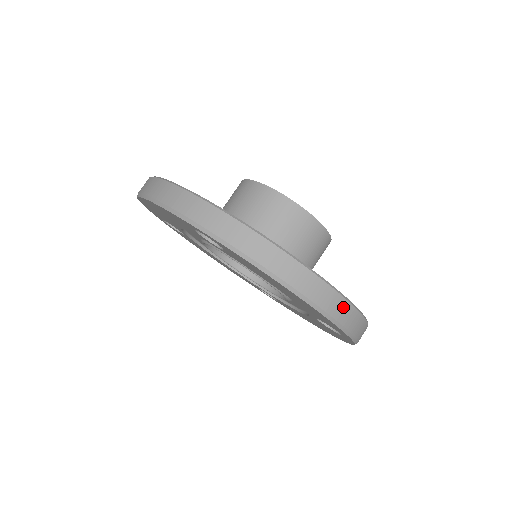
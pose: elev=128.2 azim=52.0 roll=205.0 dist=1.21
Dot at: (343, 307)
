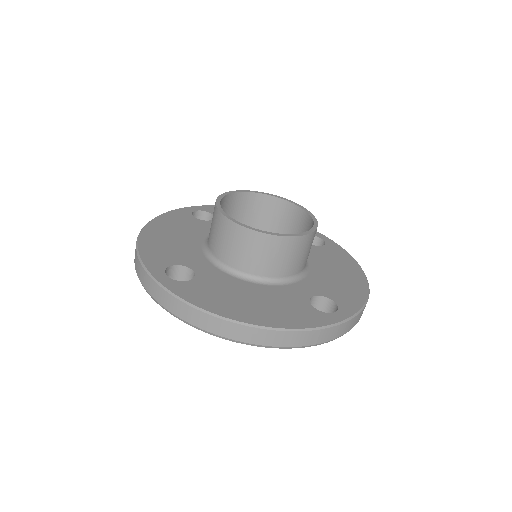
Dot at: (286, 337)
